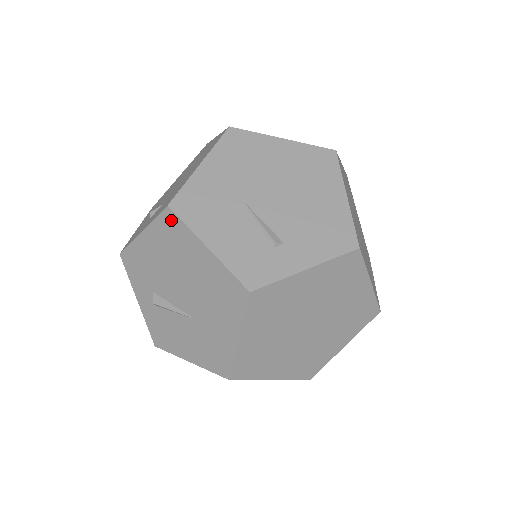
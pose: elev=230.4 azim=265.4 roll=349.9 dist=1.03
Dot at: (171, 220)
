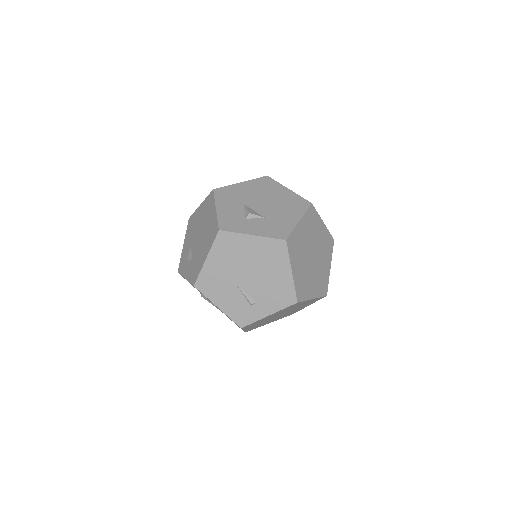
Dot at: occluded
